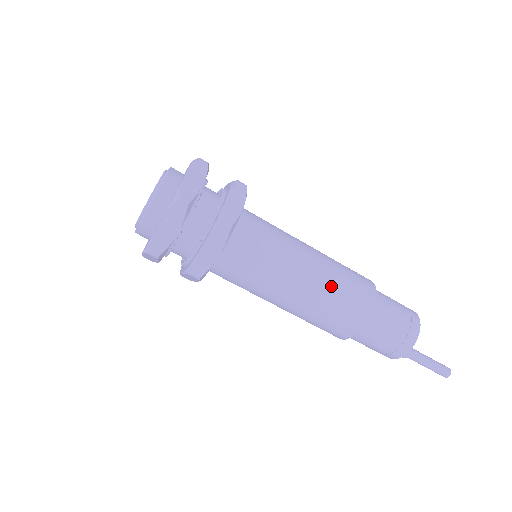
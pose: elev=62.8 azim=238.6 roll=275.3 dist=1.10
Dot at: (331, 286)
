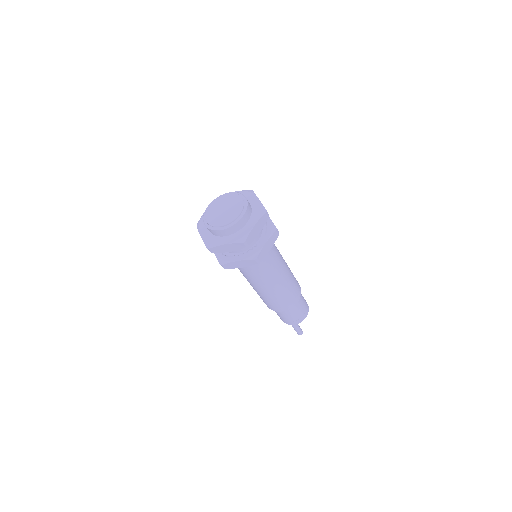
Dot at: (282, 293)
